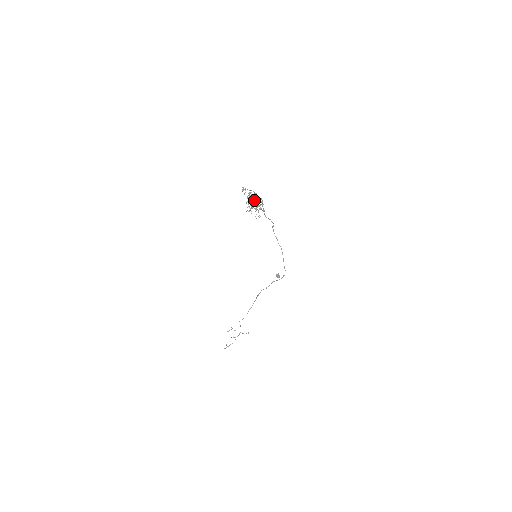
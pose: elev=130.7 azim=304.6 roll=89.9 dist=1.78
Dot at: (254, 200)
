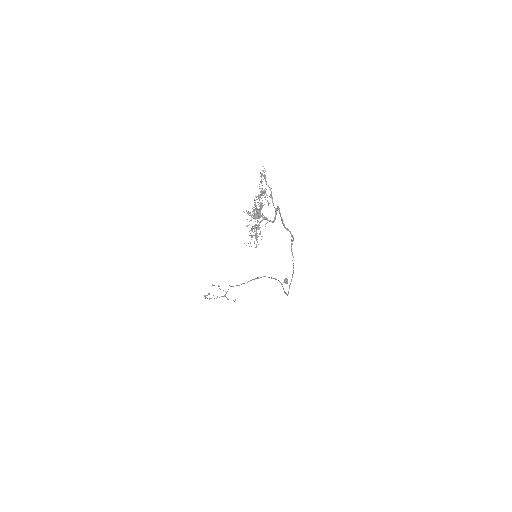
Dot at: occluded
